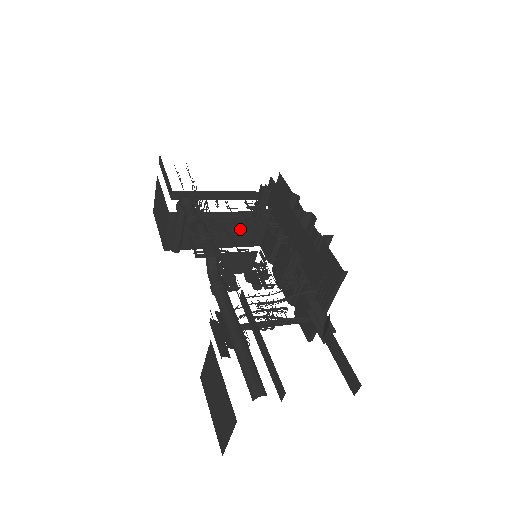
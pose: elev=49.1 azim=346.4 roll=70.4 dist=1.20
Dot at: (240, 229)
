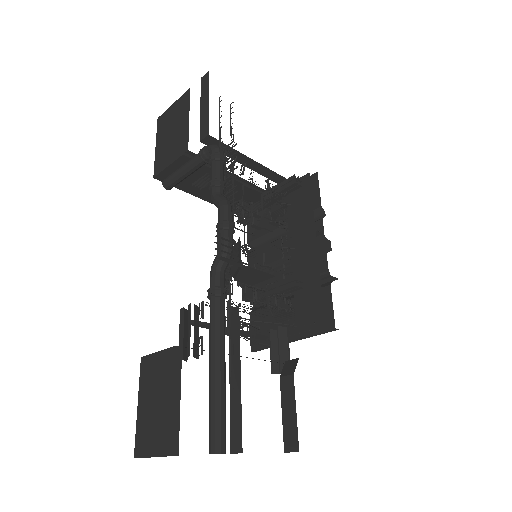
Dot at: (253, 215)
